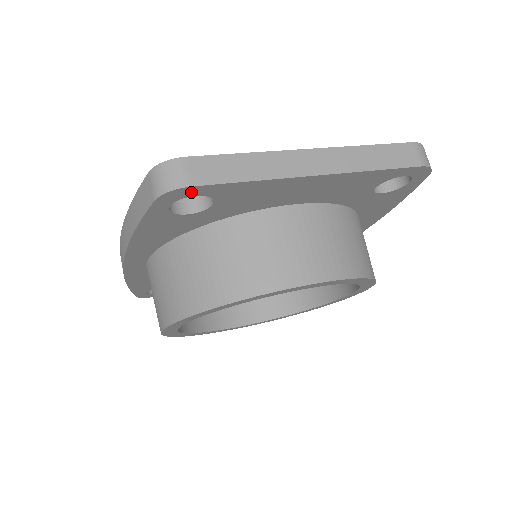
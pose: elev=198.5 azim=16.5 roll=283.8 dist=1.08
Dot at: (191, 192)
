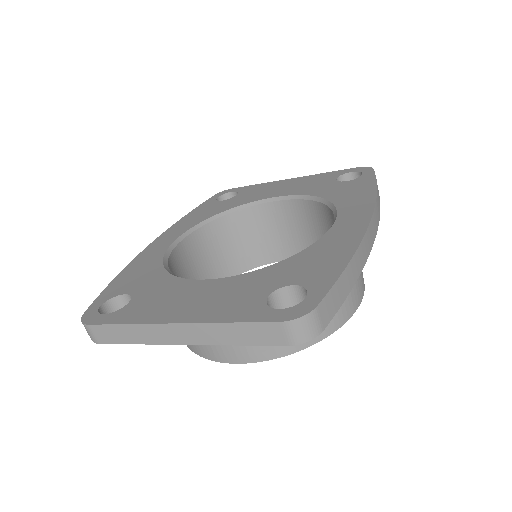
Dot at: occluded
